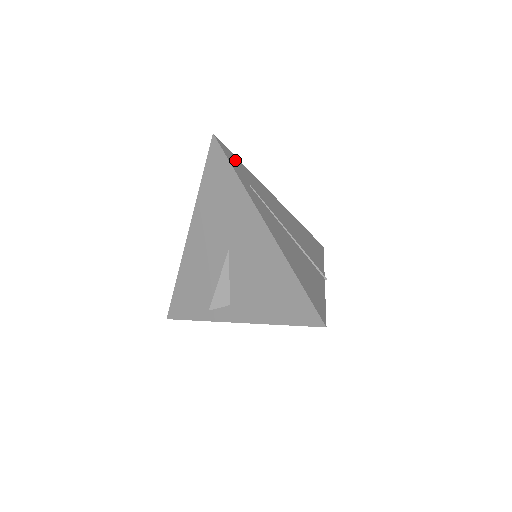
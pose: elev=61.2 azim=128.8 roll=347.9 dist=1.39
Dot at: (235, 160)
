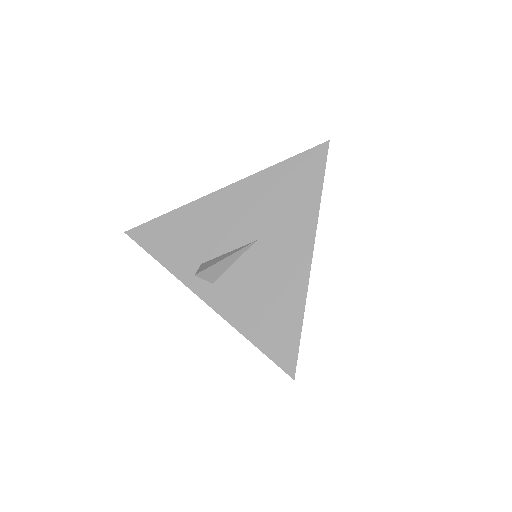
Dot at: occluded
